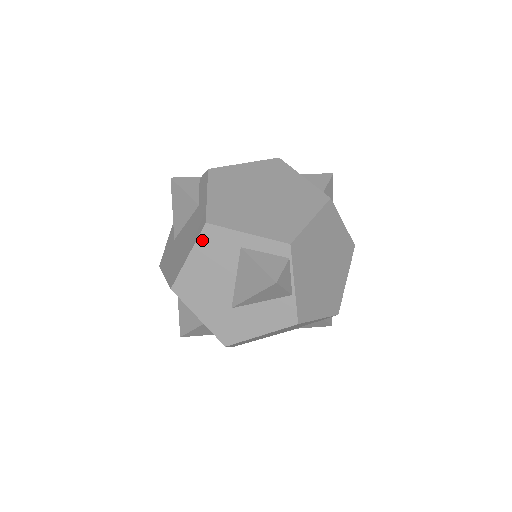
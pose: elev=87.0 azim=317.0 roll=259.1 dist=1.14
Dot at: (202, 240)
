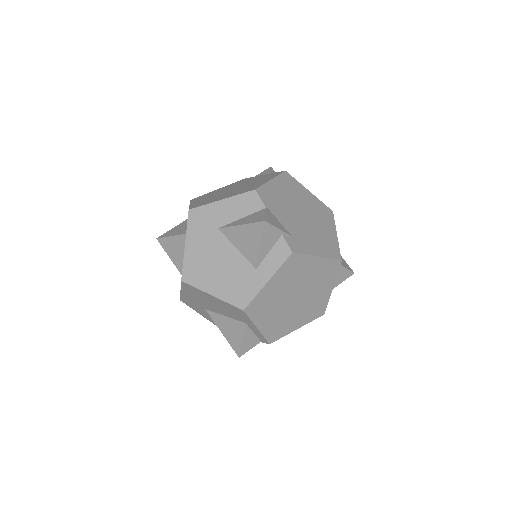
Dot at: (230, 306)
